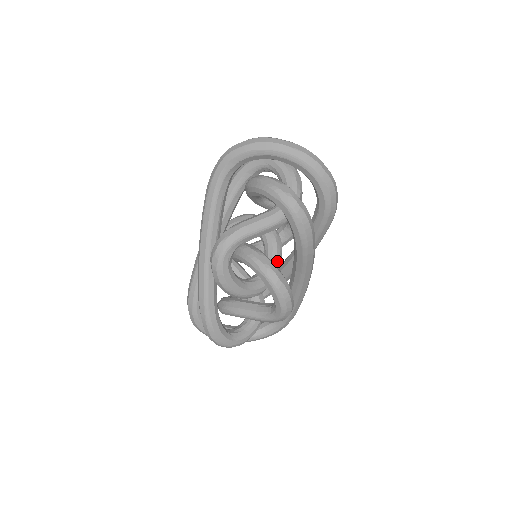
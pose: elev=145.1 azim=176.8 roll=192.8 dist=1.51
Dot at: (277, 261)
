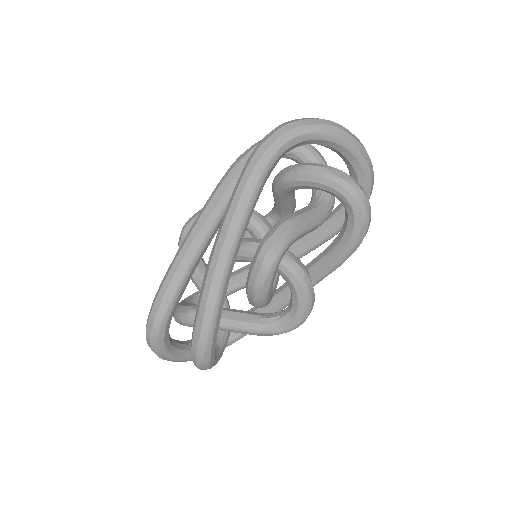
Dot at: occluded
